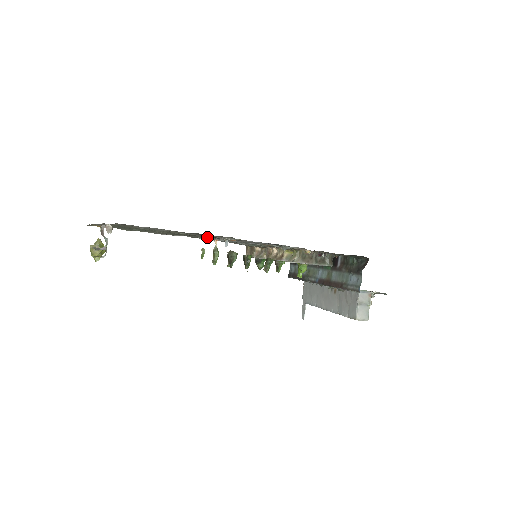
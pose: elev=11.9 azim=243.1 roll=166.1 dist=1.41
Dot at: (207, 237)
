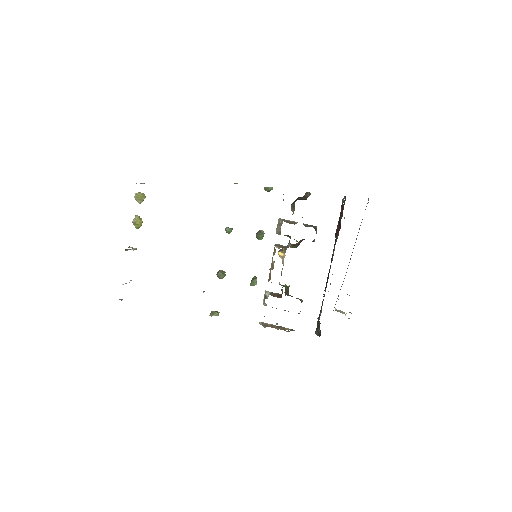
Dot at: occluded
